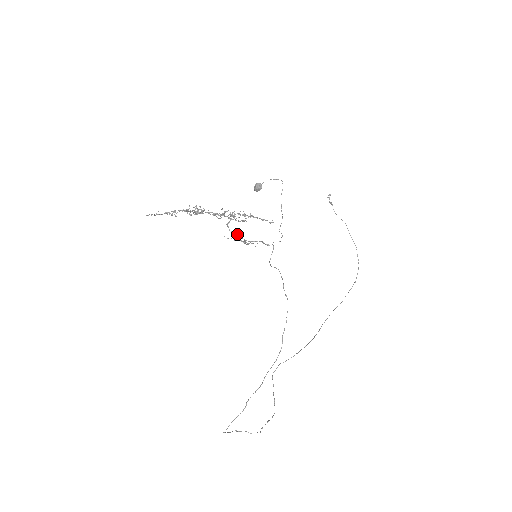
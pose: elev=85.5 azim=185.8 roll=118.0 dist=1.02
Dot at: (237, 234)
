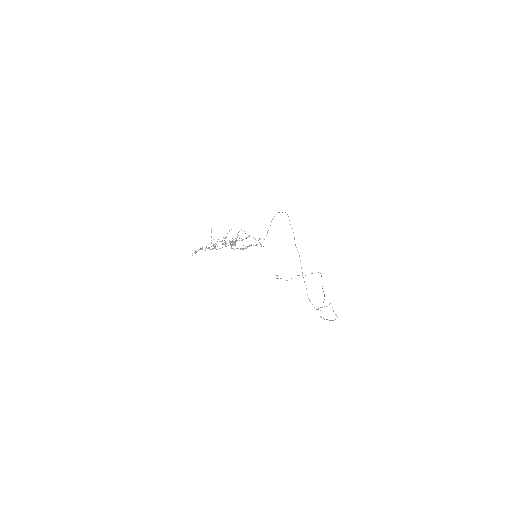
Dot at: occluded
